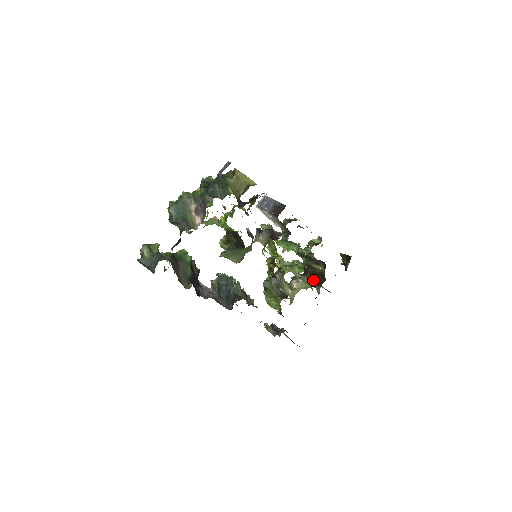
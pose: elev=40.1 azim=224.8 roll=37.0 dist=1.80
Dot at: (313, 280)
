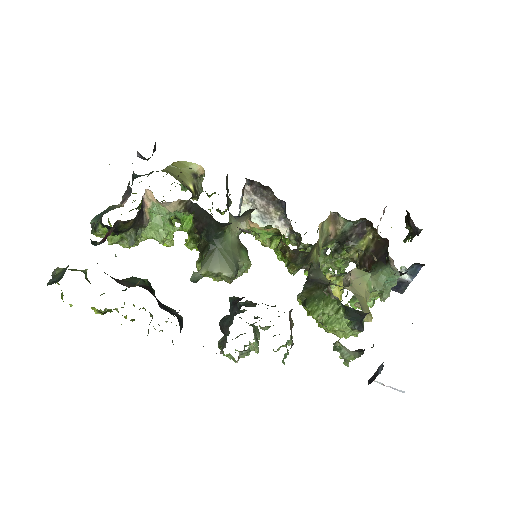
Dot at: (378, 267)
